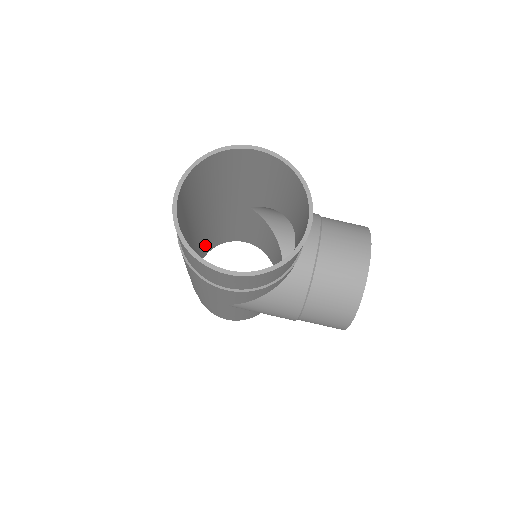
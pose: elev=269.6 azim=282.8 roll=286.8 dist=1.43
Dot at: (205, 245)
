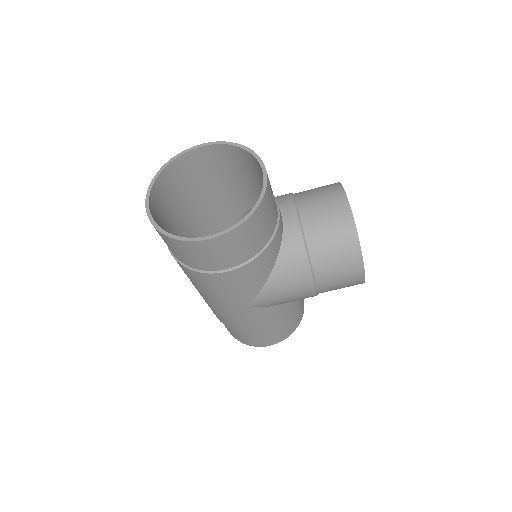
Dot at: occluded
